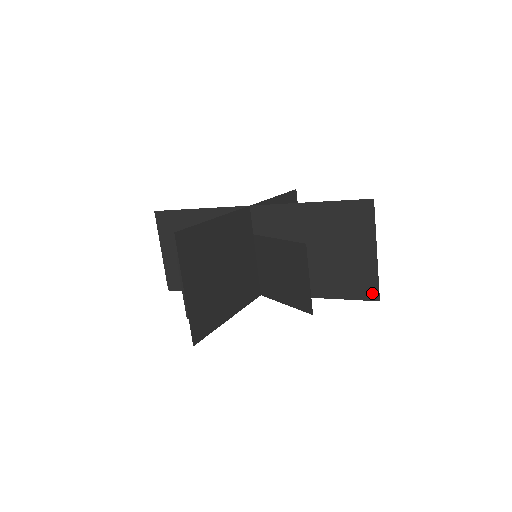
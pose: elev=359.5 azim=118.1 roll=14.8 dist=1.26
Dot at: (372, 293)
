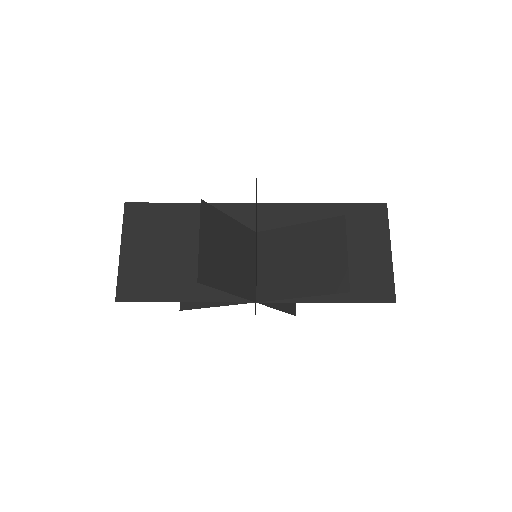
Dot at: (388, 294)
